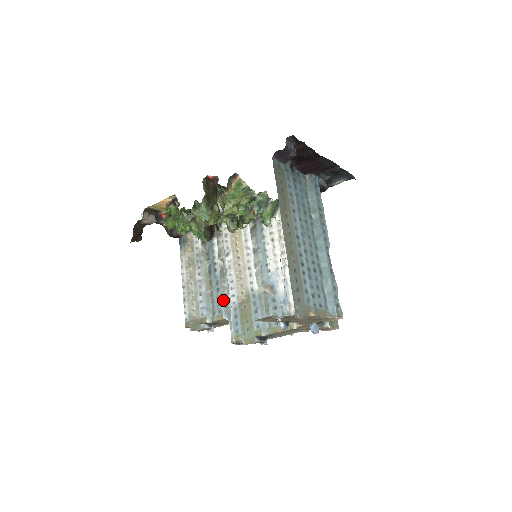
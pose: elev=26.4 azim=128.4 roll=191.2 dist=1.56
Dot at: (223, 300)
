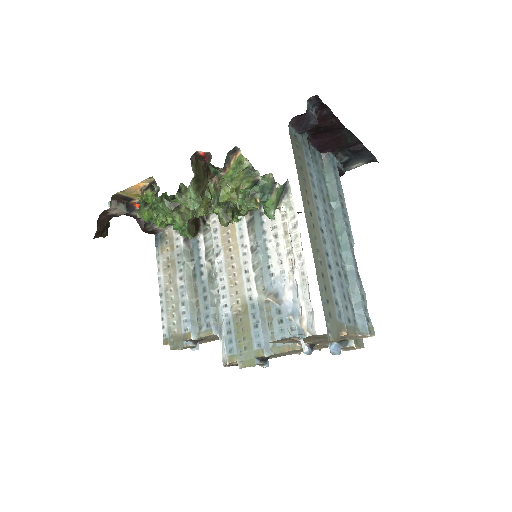
Dot at: (212, 311)
